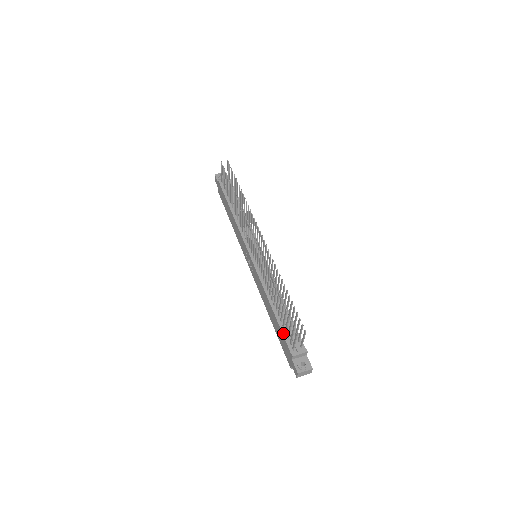
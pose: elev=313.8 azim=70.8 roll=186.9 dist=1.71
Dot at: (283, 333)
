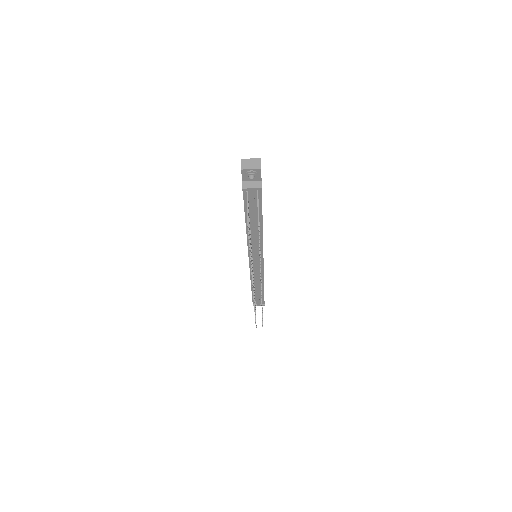
Dot at: occluded
